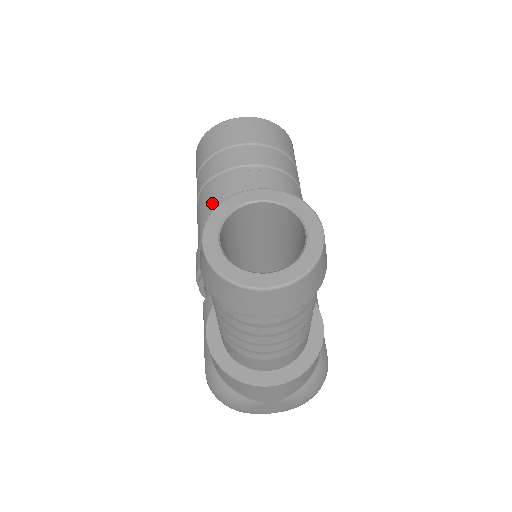
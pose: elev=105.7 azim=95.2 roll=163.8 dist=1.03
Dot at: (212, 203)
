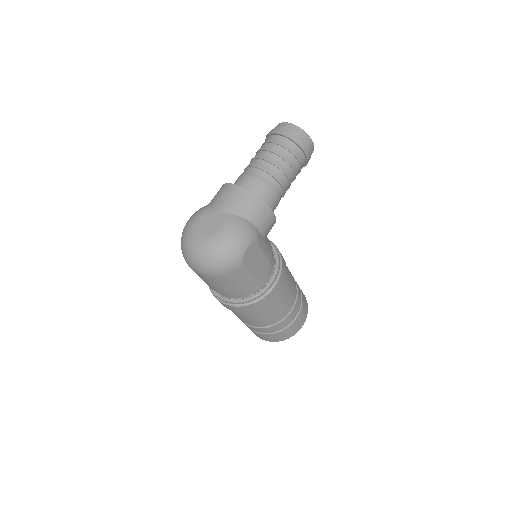
Dot at: occluded
